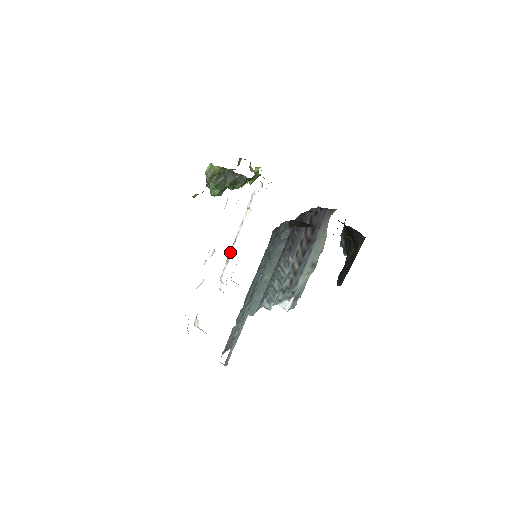
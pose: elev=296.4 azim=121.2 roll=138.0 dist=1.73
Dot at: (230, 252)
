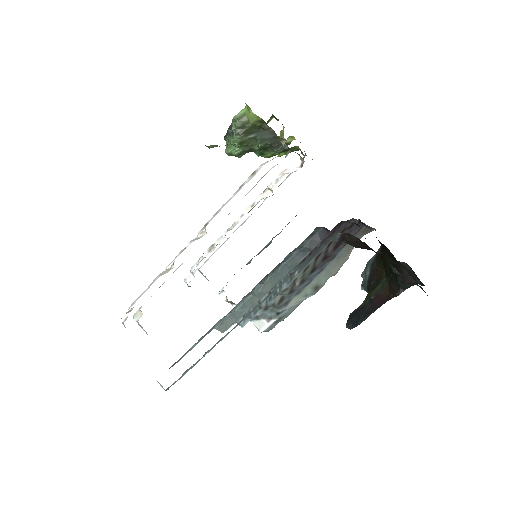
Dot at: (220, 238)
